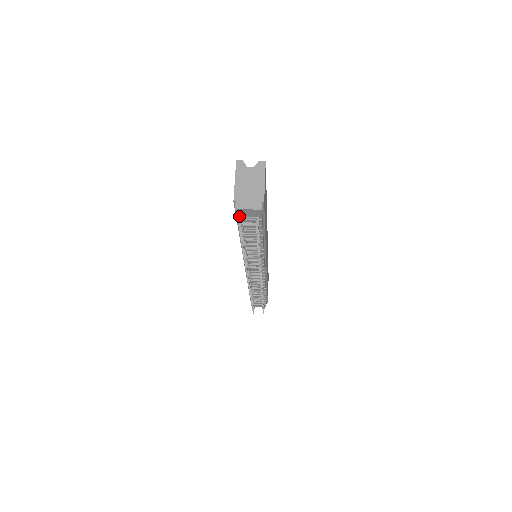
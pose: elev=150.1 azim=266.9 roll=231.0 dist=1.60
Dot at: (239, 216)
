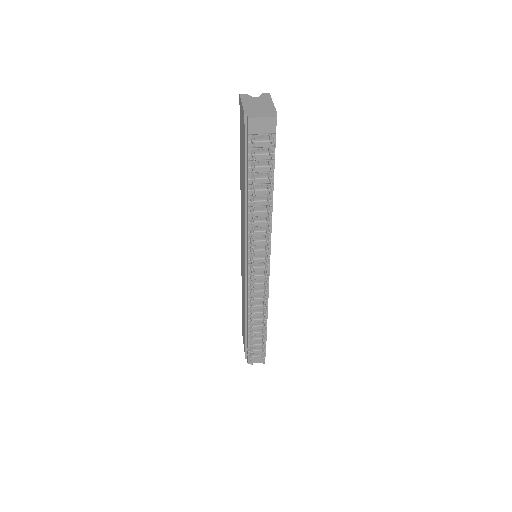
Dot at: (250, 136)
